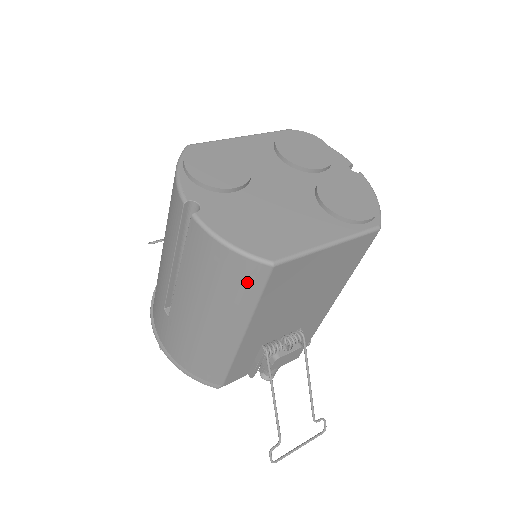
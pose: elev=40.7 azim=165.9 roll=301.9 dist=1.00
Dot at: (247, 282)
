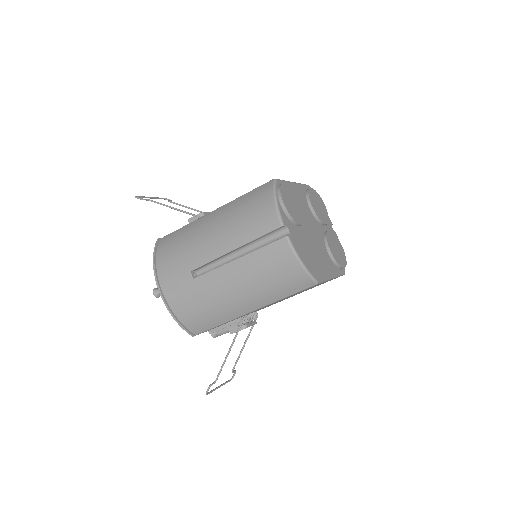
Dot at: (293, 286)
